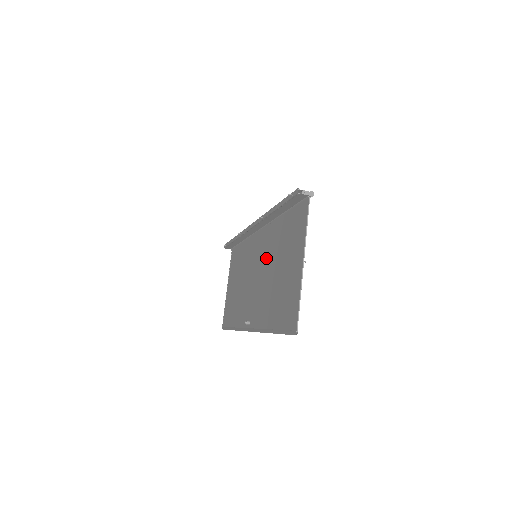
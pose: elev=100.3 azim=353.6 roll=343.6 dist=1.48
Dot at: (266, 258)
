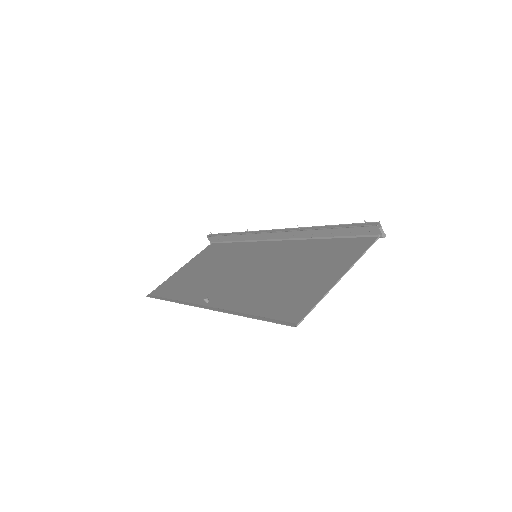
Dot at: (274, 261)
